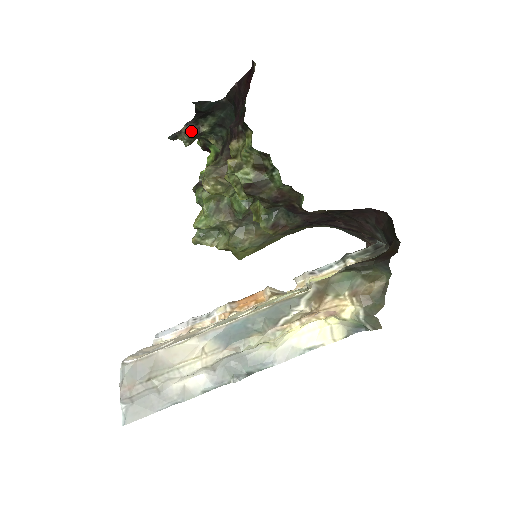
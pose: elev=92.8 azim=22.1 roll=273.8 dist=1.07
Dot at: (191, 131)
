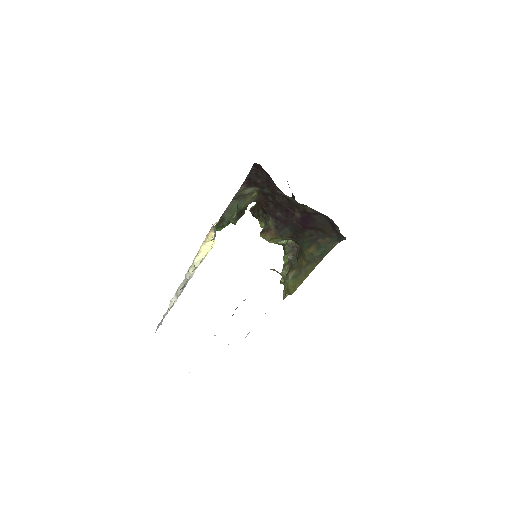
Dot at: occluded
